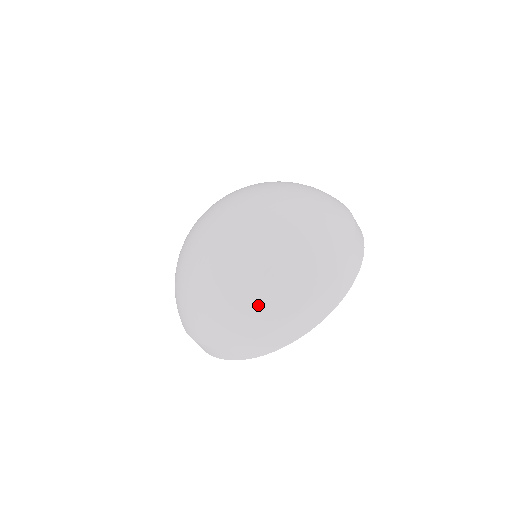
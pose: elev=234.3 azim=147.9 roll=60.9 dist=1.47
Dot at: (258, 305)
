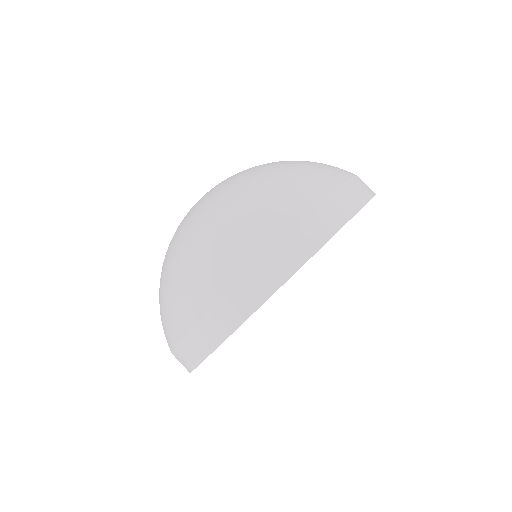
Dot at: (232, 235)
